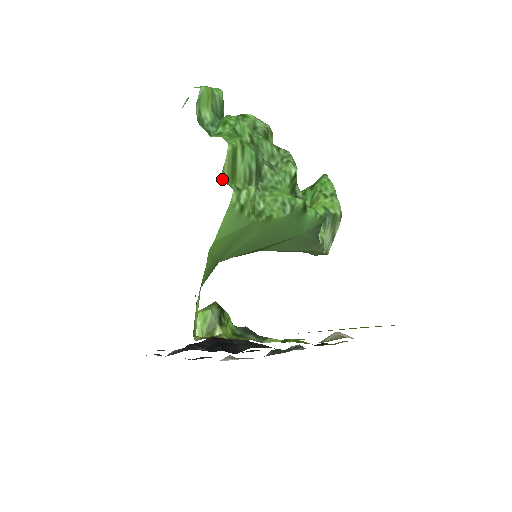
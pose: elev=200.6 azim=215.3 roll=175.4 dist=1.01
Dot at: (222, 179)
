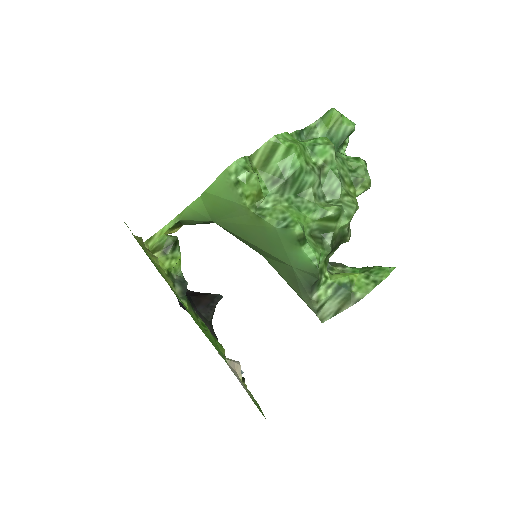
Dot at: (251, 158)
